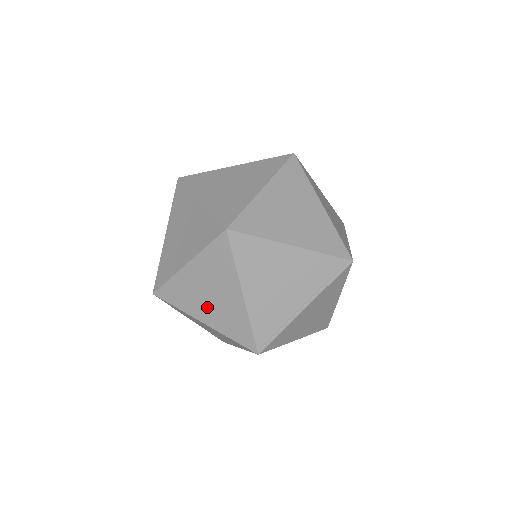
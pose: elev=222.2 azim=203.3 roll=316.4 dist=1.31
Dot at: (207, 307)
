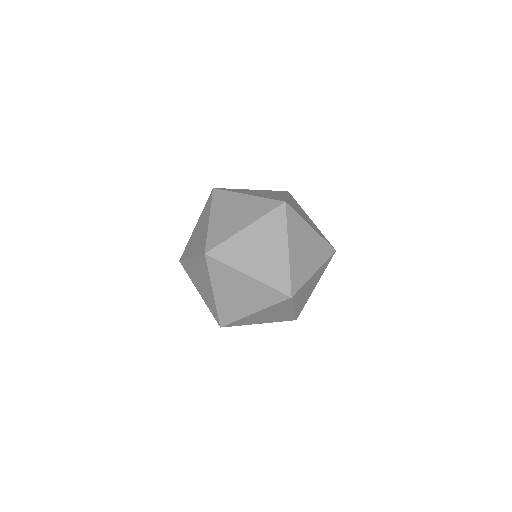
Dot at: (245, 303)
